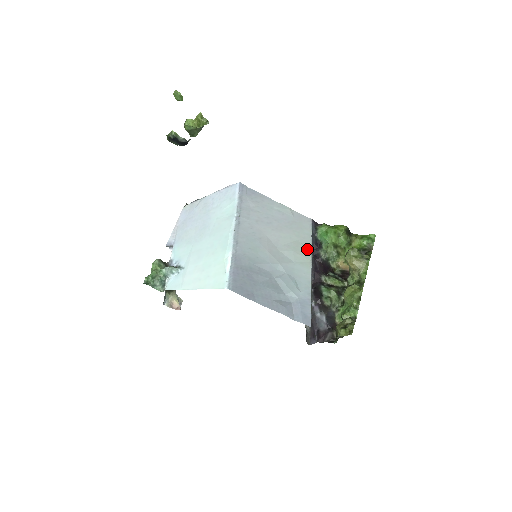
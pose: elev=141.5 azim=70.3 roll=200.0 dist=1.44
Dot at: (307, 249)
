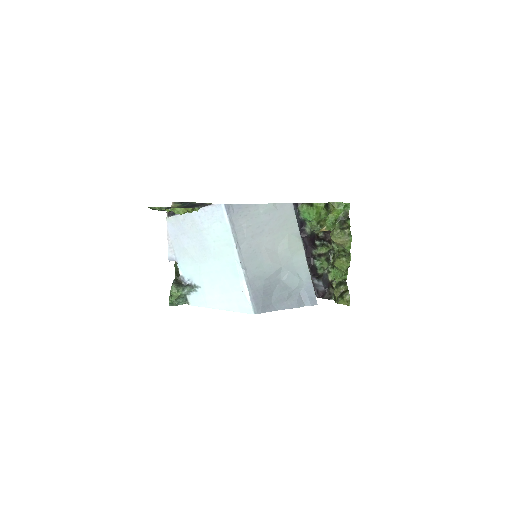
Dot at: (297, 237)
